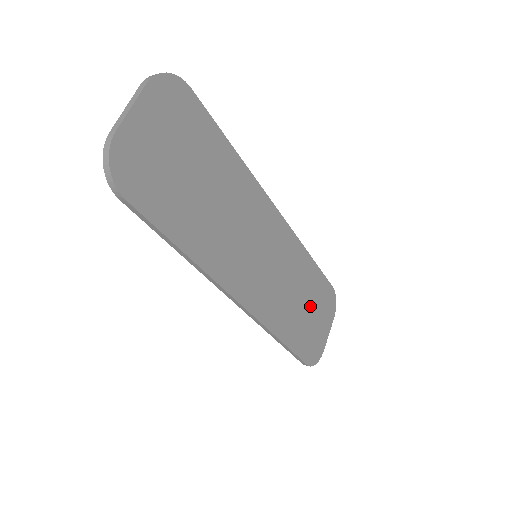
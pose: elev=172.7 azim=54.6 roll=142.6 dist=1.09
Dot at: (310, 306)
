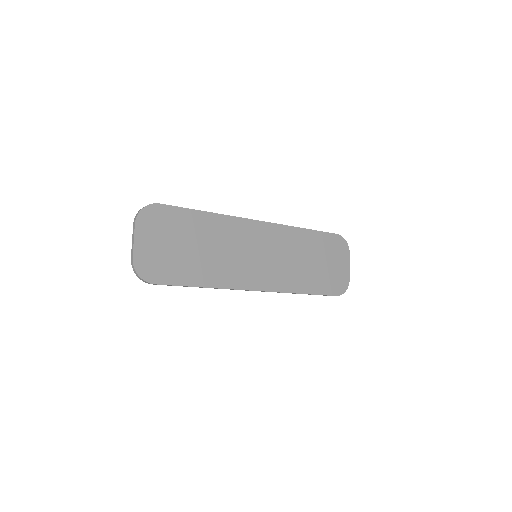
Dot at: (320, 259)
